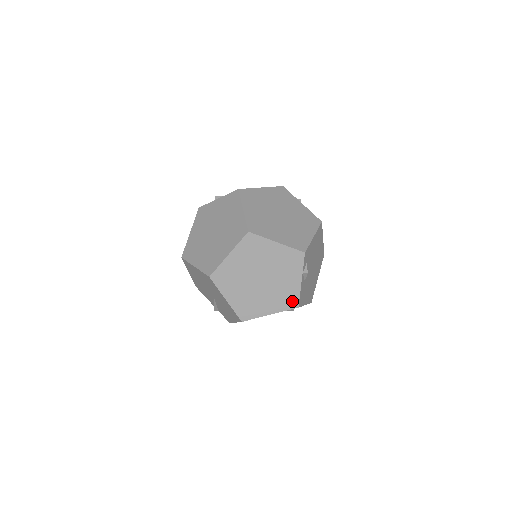
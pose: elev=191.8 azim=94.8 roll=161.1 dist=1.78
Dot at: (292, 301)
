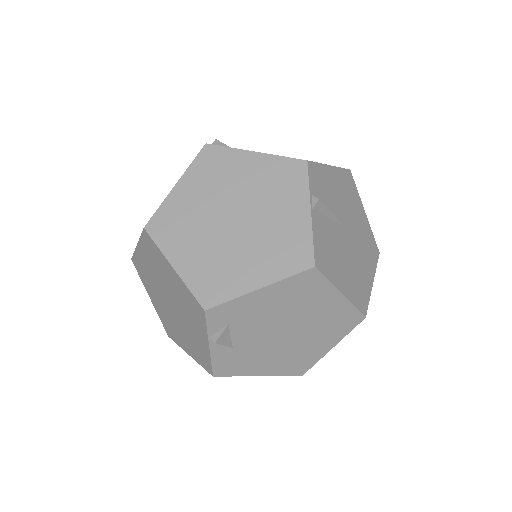
Dot at: (205, 361)
